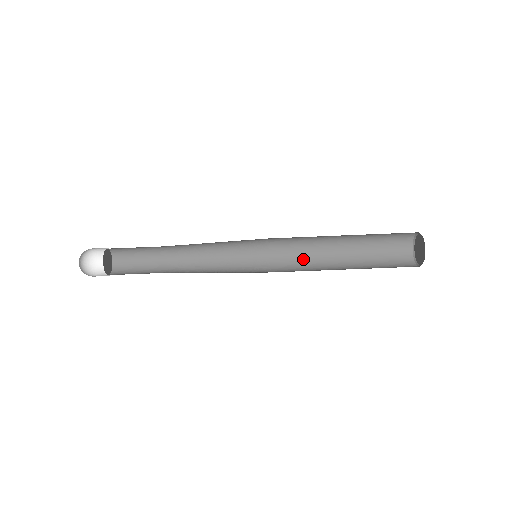
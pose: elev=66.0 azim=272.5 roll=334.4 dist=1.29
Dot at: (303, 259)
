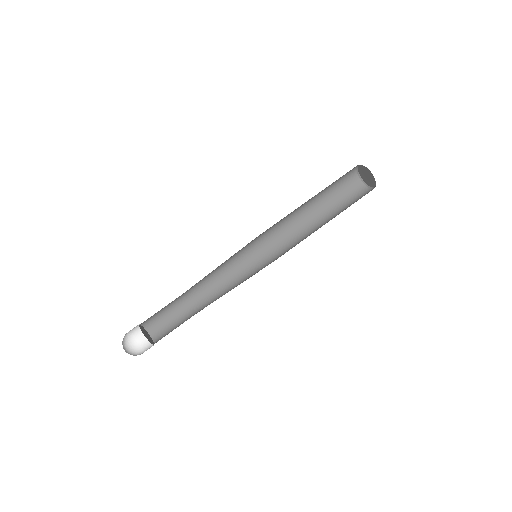
Dot at: occluded
